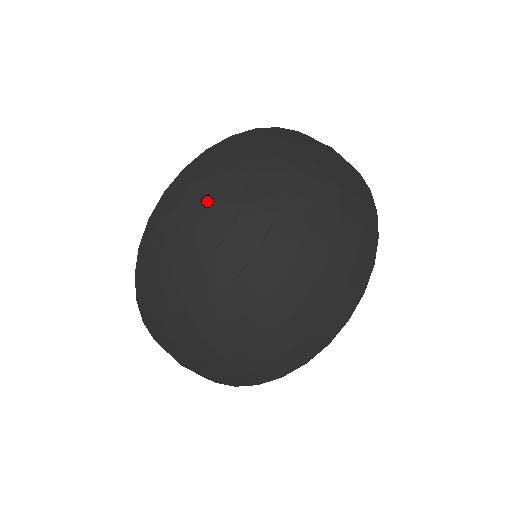
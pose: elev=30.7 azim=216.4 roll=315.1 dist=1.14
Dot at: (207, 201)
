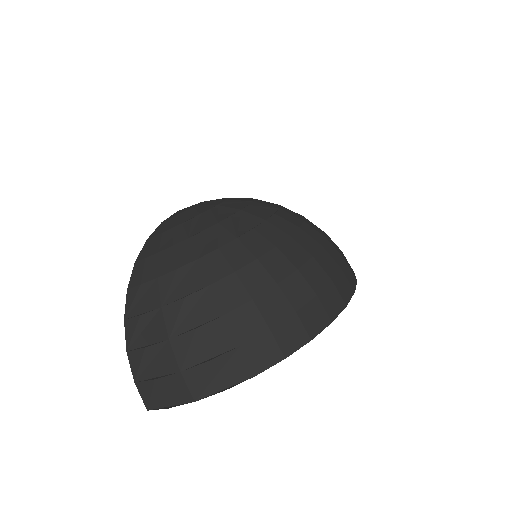
Dot at: (222, 201)
